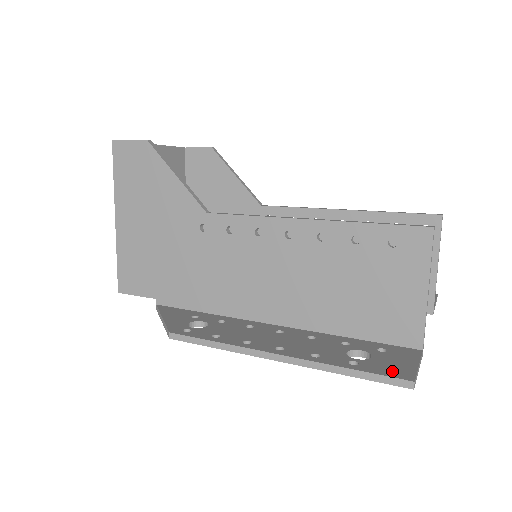
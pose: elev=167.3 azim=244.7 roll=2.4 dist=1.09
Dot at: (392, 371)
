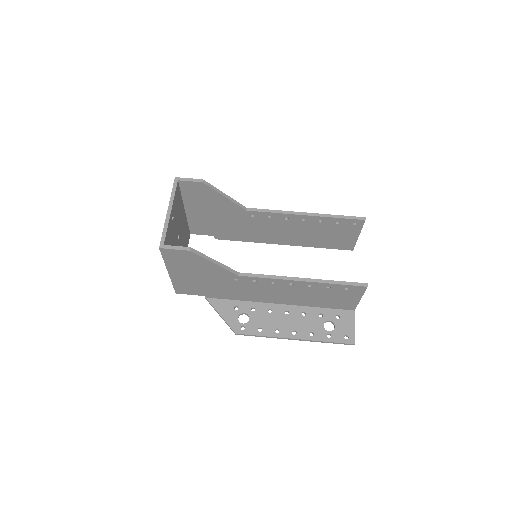
Dot at: occluded
